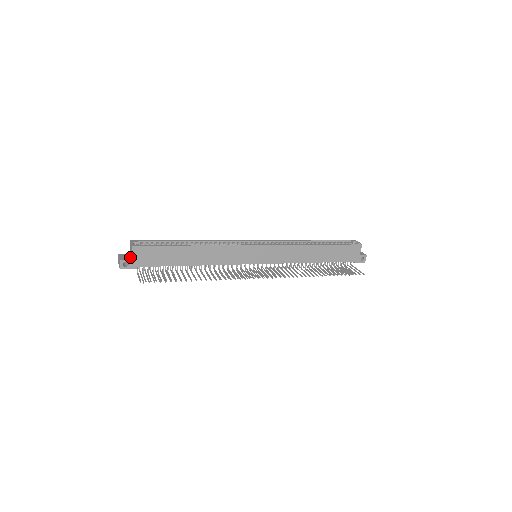
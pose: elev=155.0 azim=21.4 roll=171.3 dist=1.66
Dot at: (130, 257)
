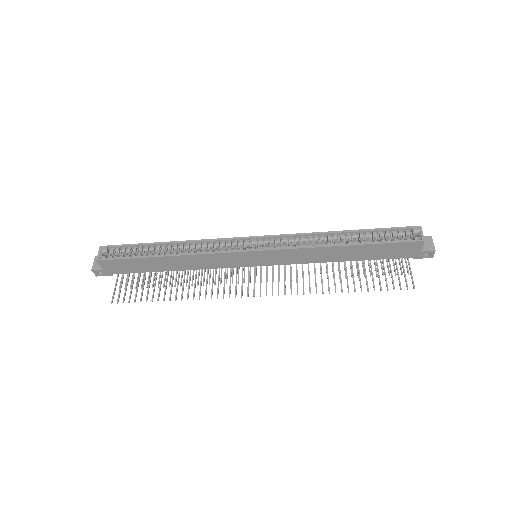
Dot at: occluded
